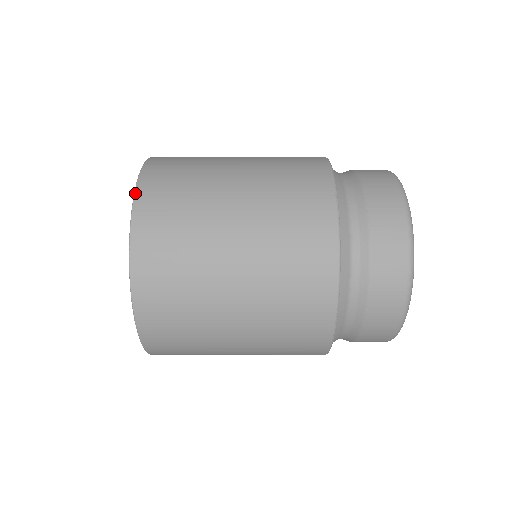
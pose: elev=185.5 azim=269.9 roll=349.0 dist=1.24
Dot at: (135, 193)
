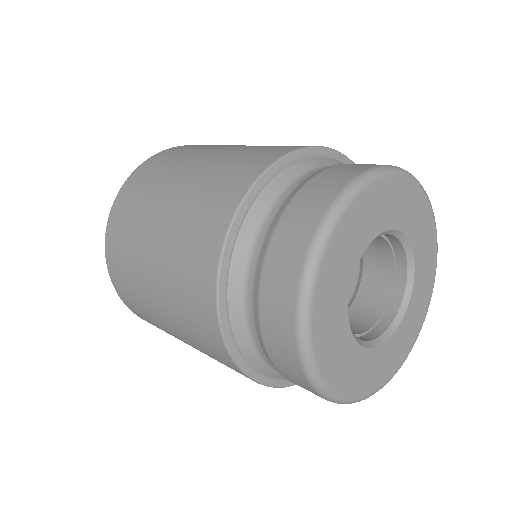
Dot at: (111, 281)
